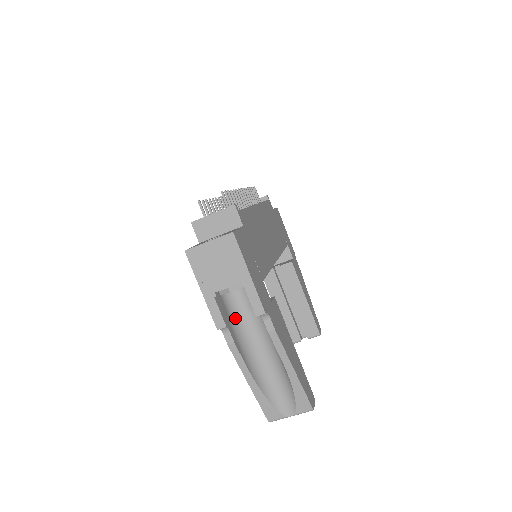
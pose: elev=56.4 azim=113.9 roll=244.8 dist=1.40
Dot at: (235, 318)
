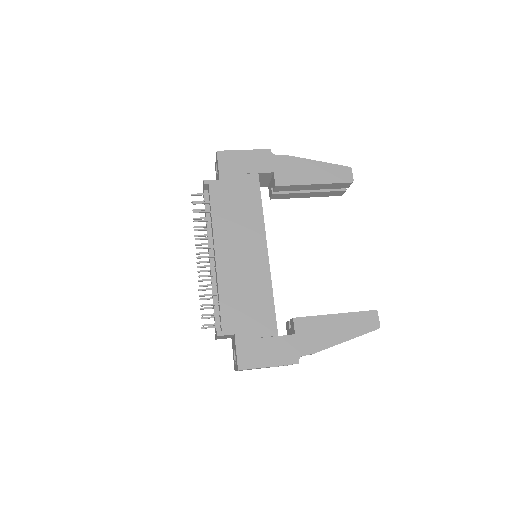
Dot at: occluded
